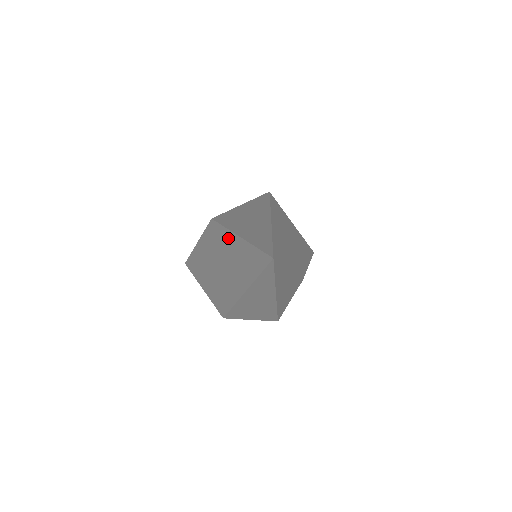
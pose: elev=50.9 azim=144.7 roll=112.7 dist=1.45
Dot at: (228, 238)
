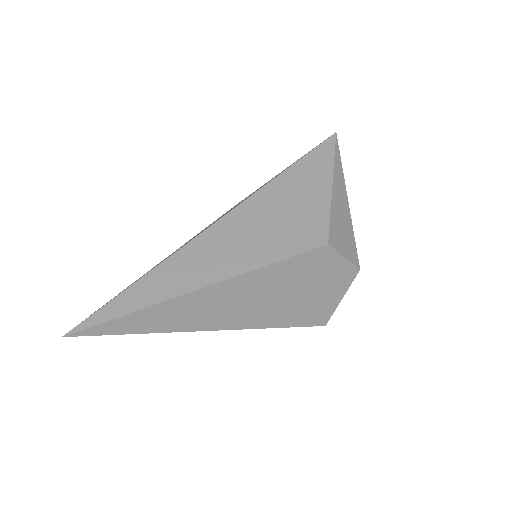
Dot at: occluded
